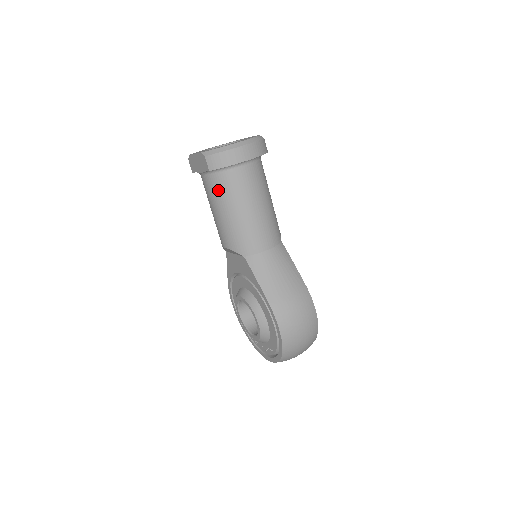
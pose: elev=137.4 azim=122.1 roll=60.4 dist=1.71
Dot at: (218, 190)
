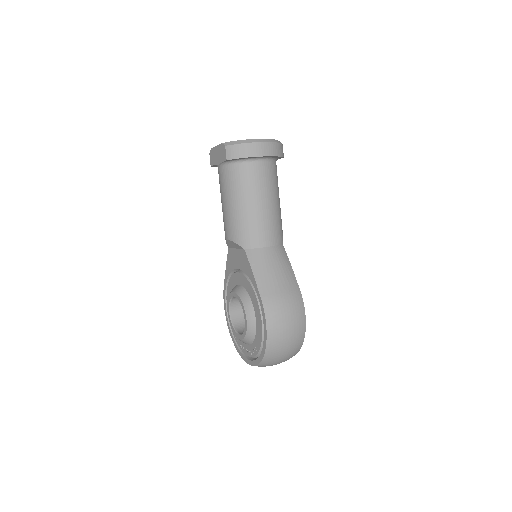
Dot at: (231, 181)
